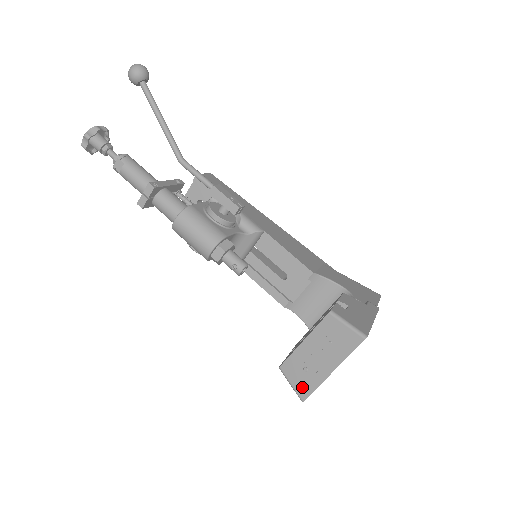
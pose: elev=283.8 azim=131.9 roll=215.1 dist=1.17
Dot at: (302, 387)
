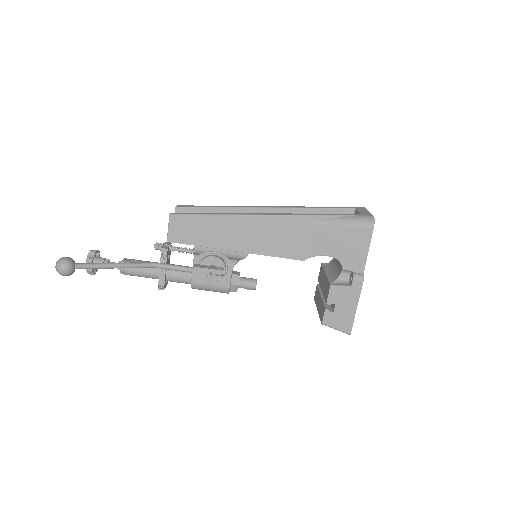
Dot at: occluded
